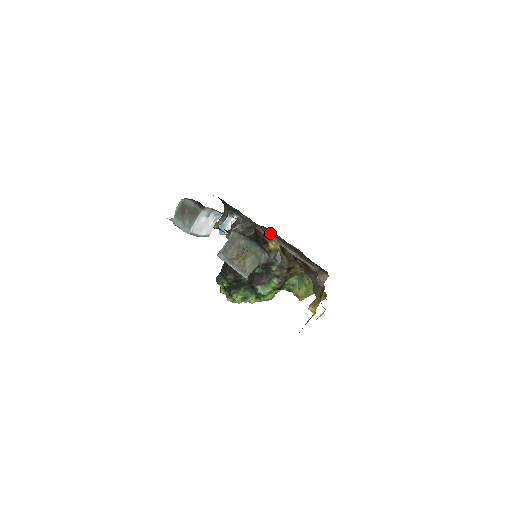
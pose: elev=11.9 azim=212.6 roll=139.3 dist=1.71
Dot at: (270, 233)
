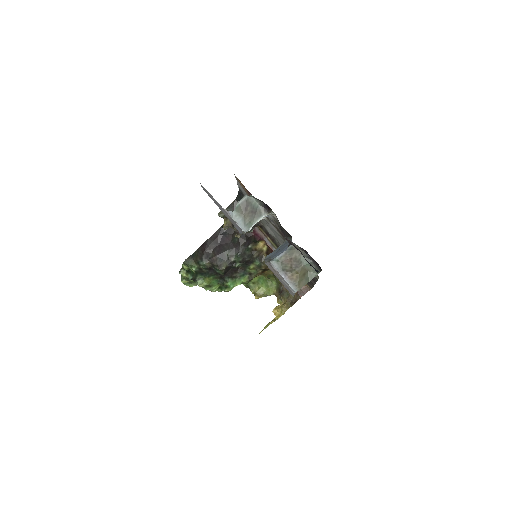
Dot at: (267, 235)
